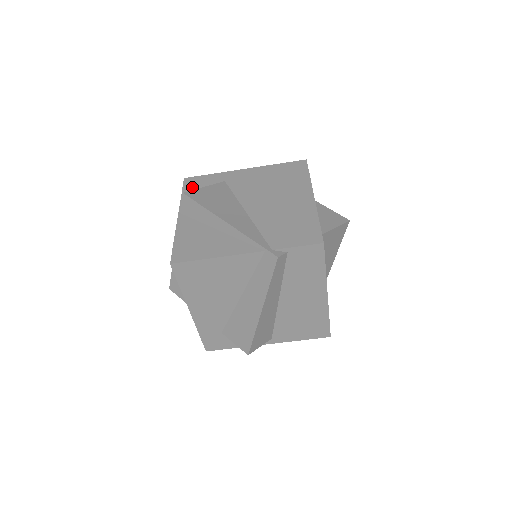
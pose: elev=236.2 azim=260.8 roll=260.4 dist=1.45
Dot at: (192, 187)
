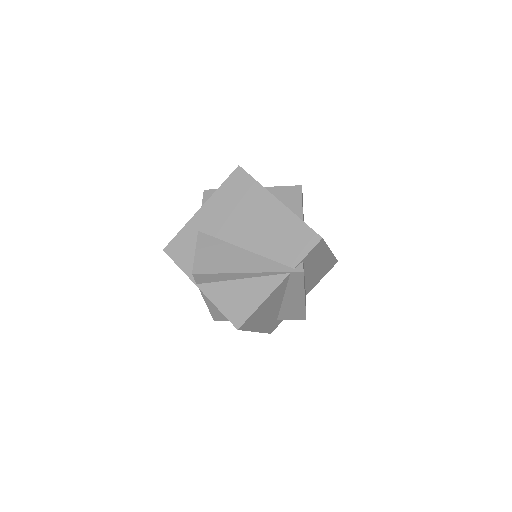
Dot at: (179, 254)
